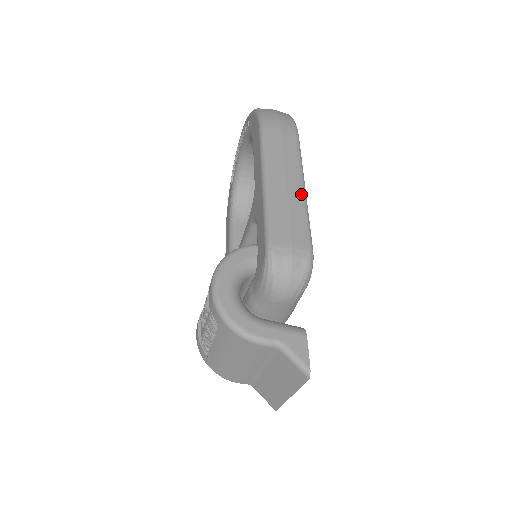
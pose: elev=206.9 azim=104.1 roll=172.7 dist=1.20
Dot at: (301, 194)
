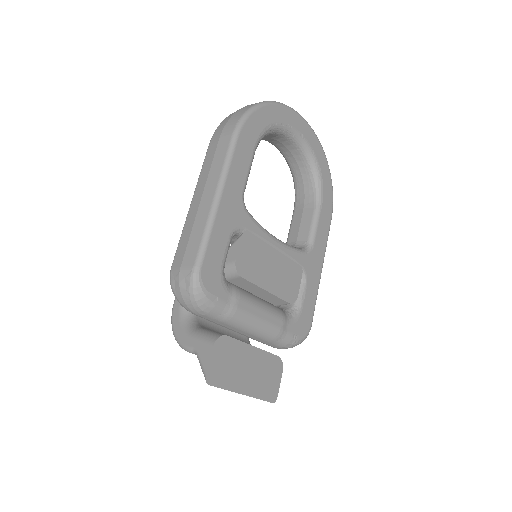
Dot at: (208, 208)
